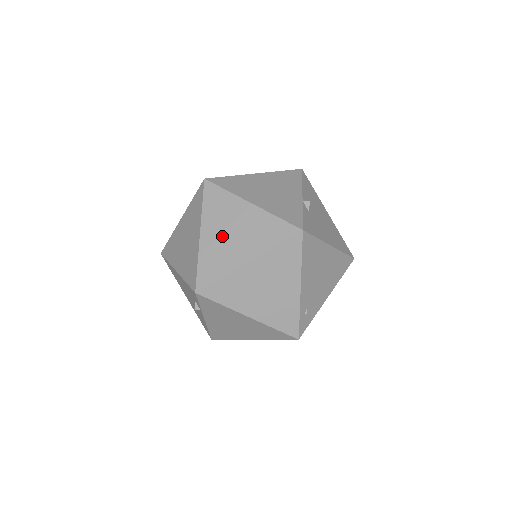
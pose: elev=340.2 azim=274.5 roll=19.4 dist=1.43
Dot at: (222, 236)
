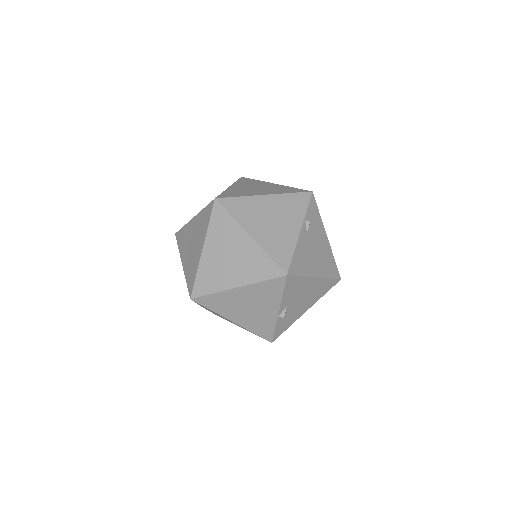
Dot at: occluded
